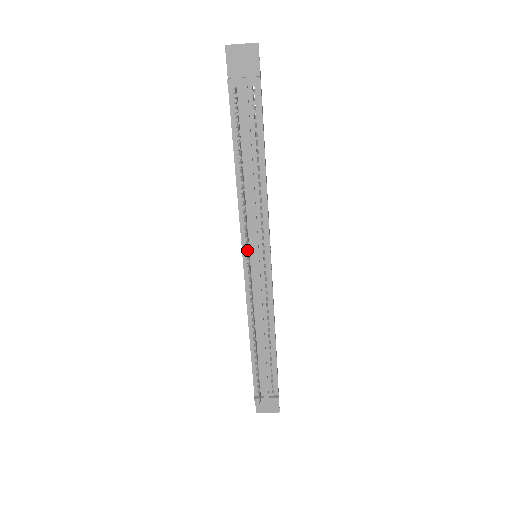
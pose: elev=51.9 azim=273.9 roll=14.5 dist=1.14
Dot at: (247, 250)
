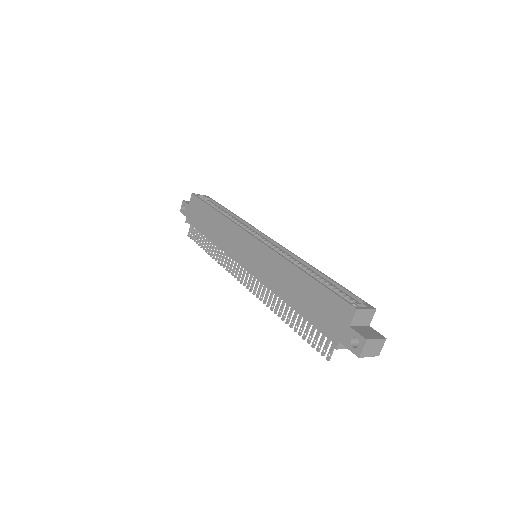
Dot at: occluded
